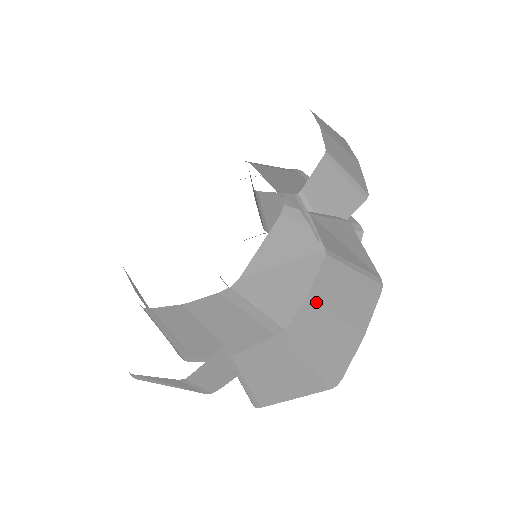
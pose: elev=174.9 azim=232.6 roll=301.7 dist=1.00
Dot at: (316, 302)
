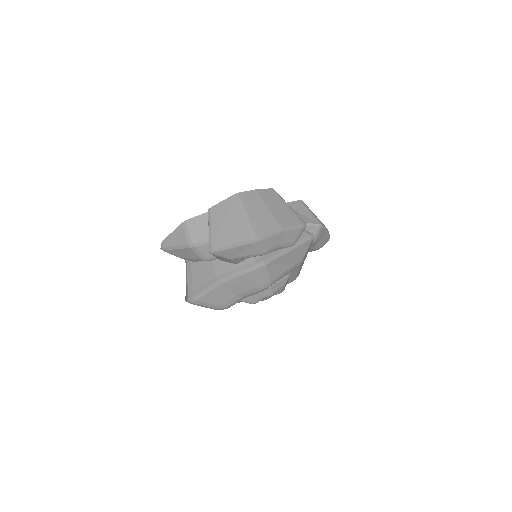
Dot at: (259, 195)
